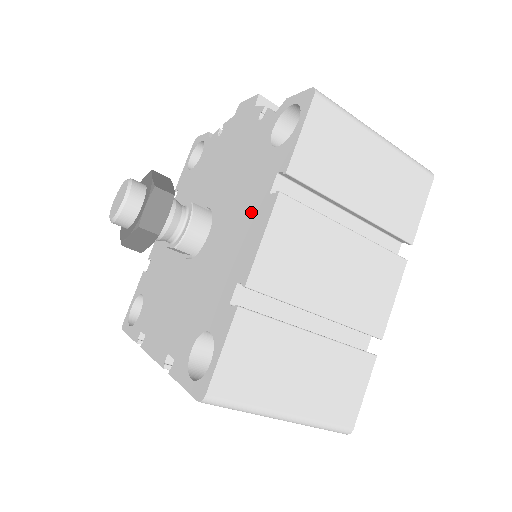
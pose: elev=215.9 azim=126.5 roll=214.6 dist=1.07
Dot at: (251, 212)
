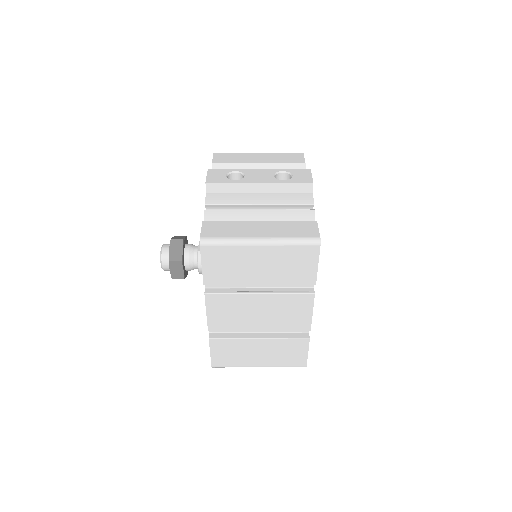
Dot at: occluded
